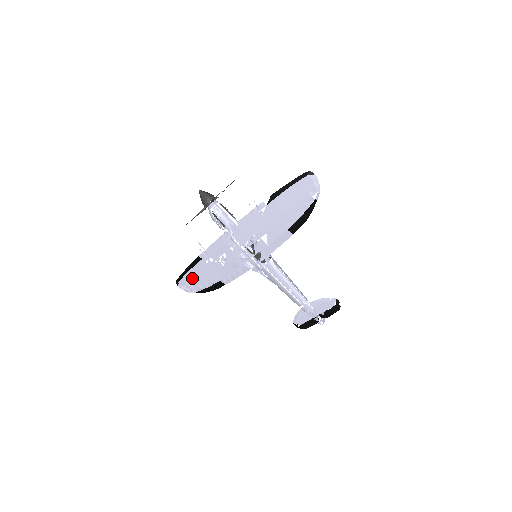
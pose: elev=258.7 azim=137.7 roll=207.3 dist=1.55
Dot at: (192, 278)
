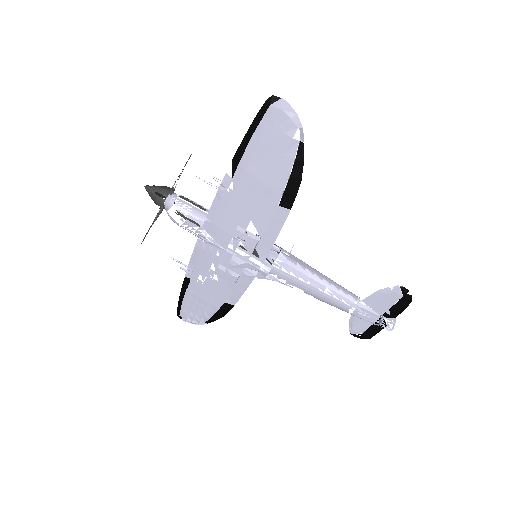
Dot at: (191, 307)
